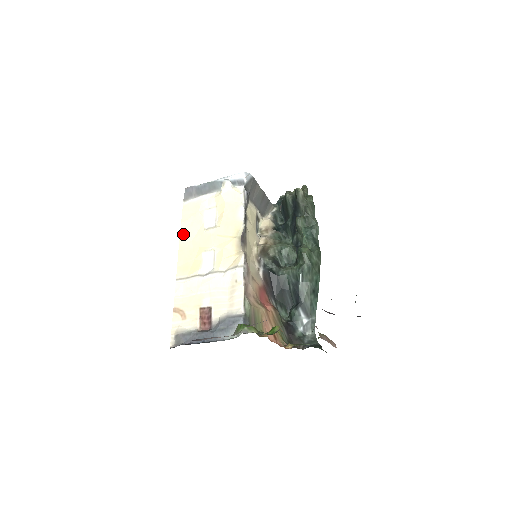
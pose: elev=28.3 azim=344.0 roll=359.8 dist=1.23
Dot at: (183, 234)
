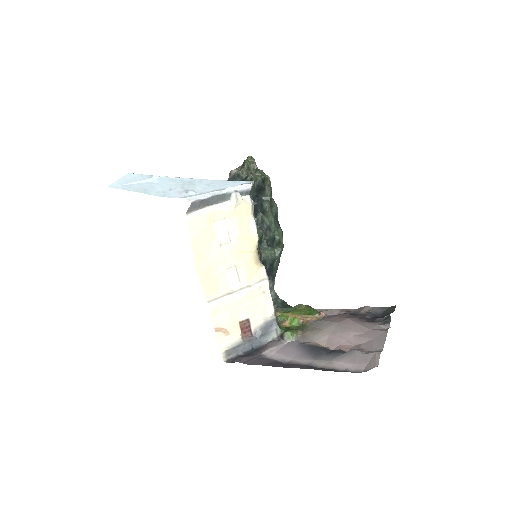
Dot at: (197, 252)
